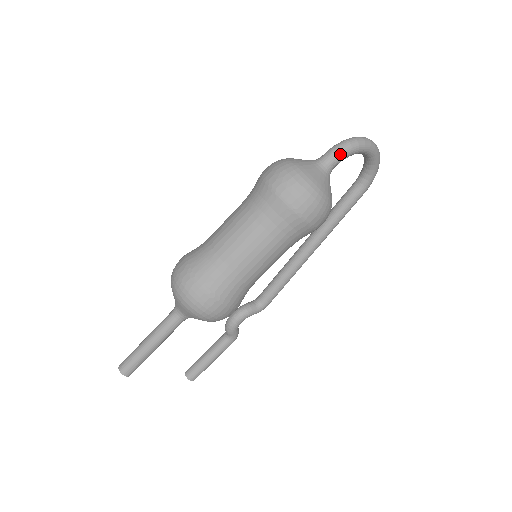
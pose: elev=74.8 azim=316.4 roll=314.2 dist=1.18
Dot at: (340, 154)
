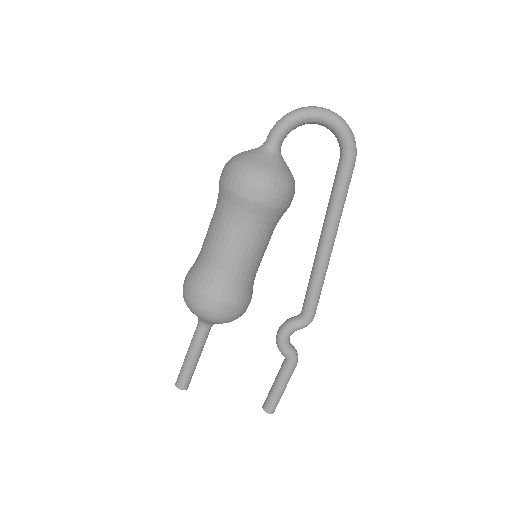
Dot at: (276, 129)
